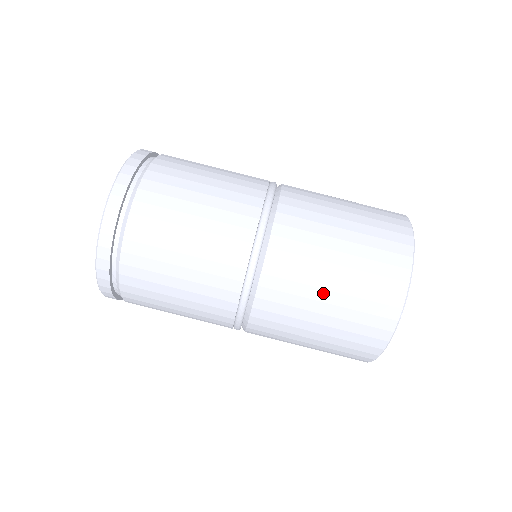
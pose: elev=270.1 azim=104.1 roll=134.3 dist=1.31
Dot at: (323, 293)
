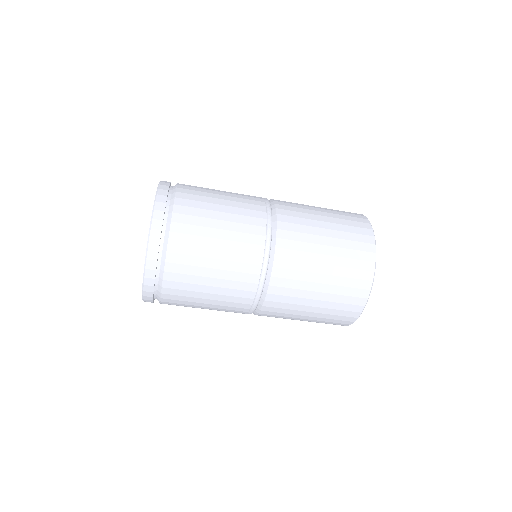
Dot at: (302, 317)
